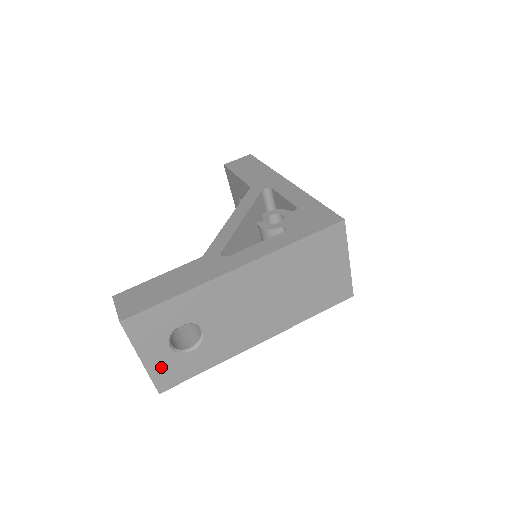
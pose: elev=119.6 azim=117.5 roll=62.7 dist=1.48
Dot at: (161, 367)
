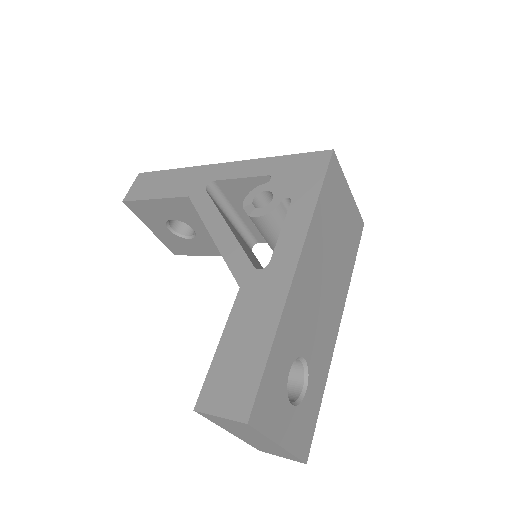
Dot at: (296, 434)
